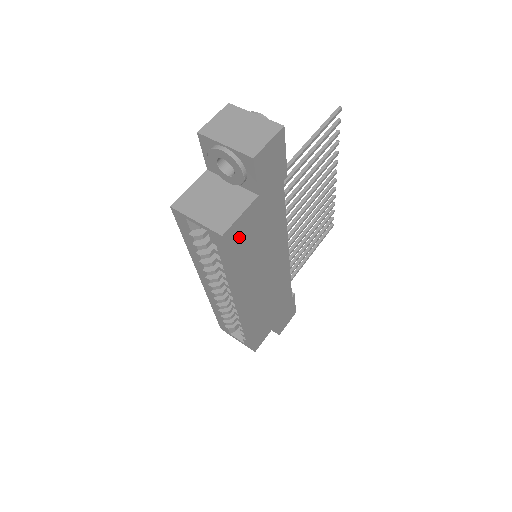
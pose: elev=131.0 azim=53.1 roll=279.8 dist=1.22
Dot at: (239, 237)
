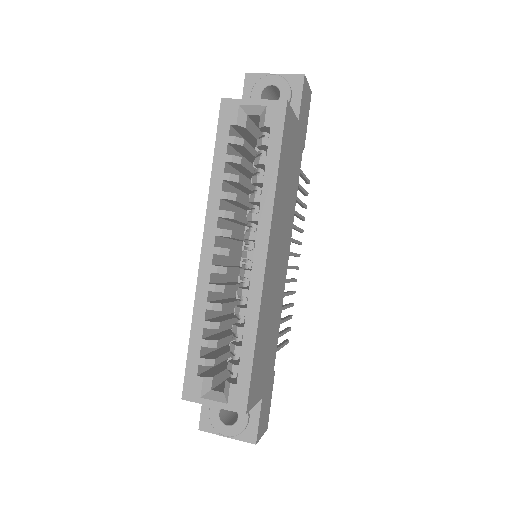
Dot at: (288, 135)
